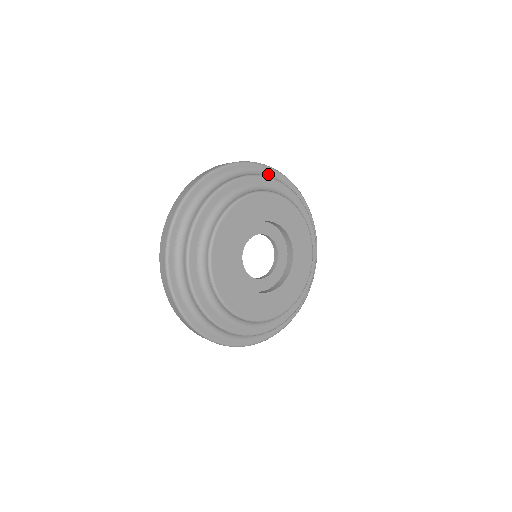
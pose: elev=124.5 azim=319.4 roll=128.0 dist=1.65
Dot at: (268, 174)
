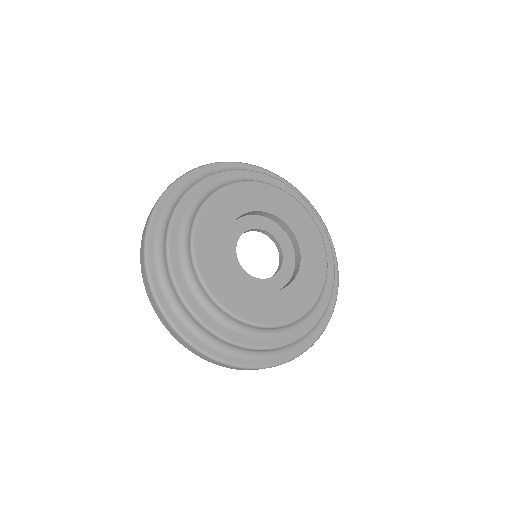
Dot at: occluded
